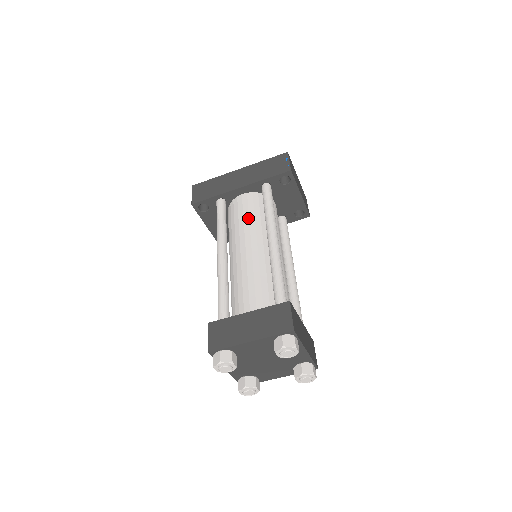
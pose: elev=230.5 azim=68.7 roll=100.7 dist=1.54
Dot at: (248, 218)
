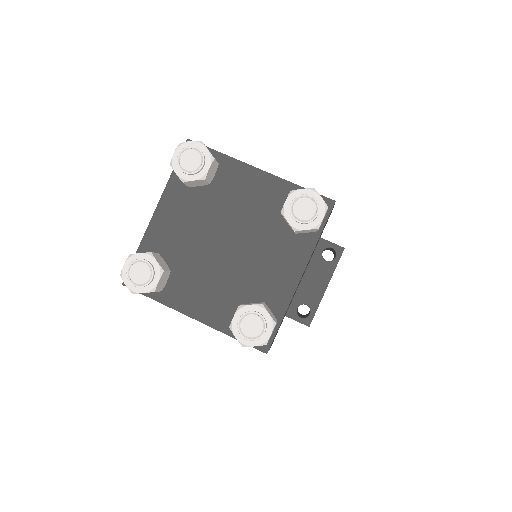
Dot at: occluded
